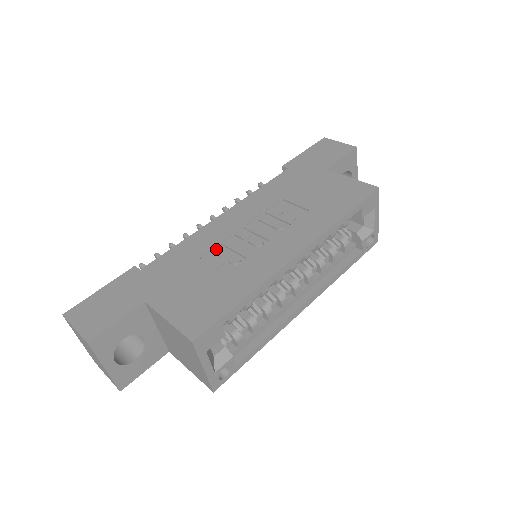
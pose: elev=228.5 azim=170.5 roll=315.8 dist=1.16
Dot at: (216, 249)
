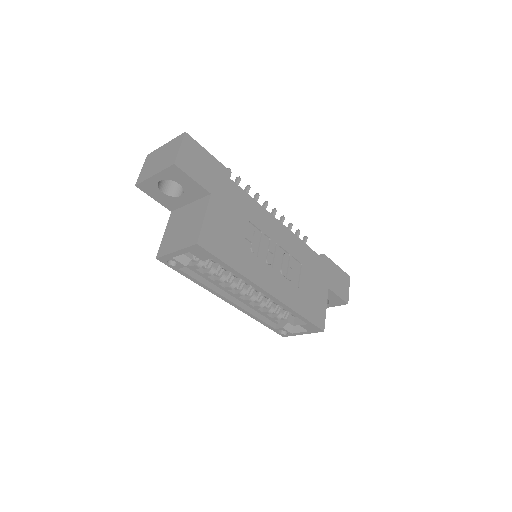
Dot at: (258, 231)
